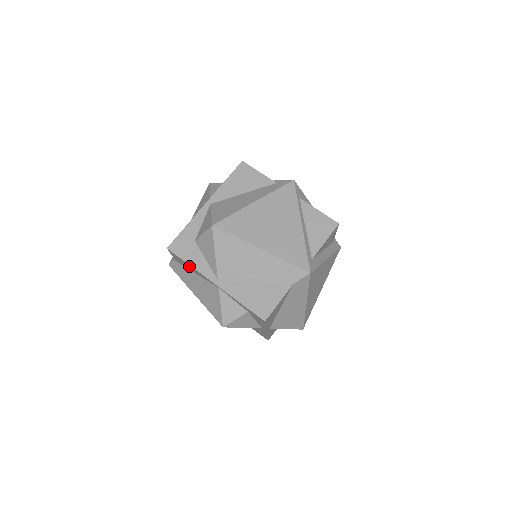
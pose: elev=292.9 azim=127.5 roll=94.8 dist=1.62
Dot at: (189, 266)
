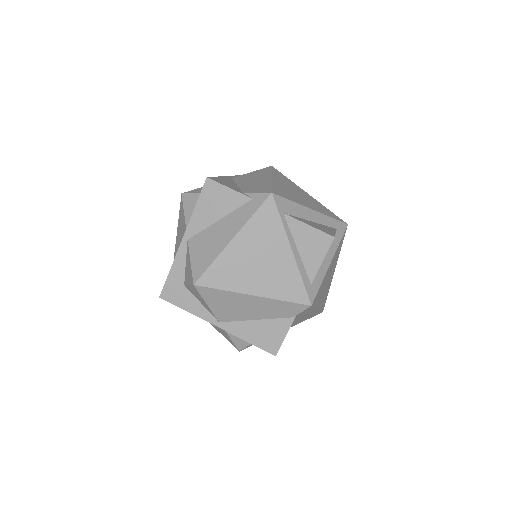
Dot at: occluded
